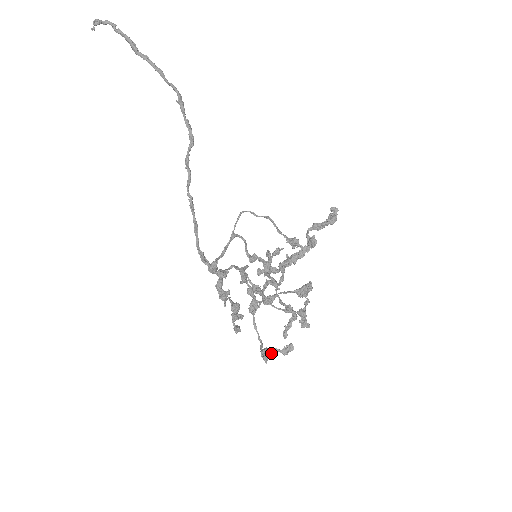
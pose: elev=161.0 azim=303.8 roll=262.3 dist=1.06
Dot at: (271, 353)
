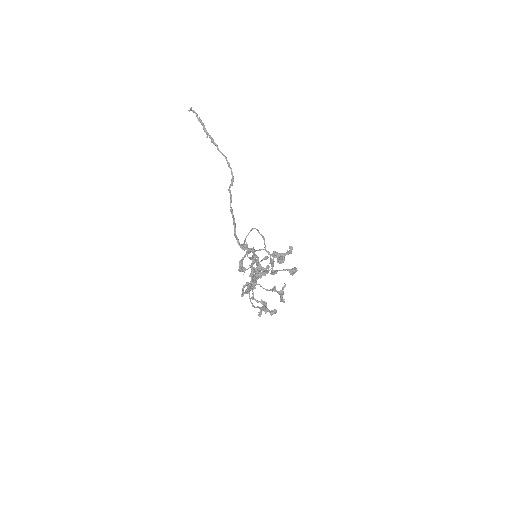
Dot at: occluded
